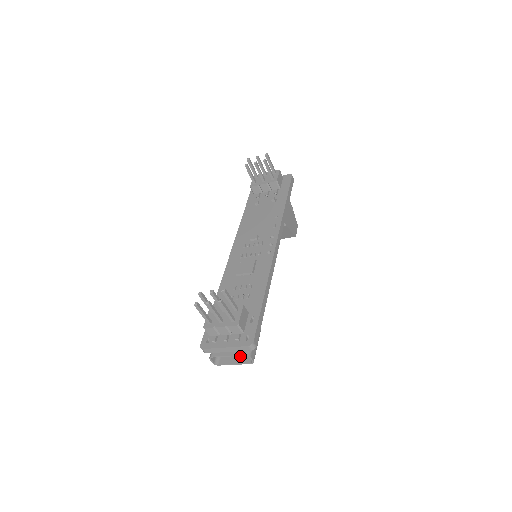
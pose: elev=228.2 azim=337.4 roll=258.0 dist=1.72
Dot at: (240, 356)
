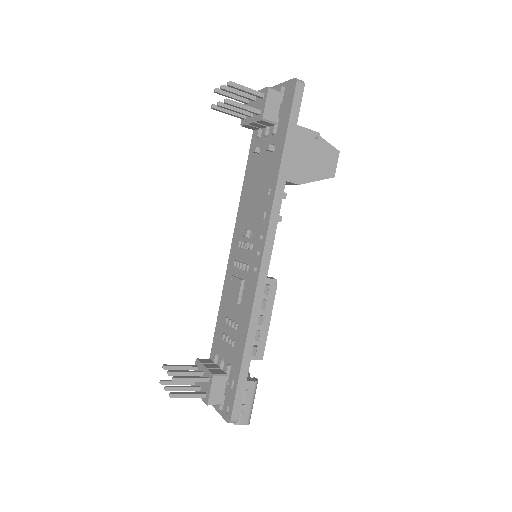
Dot at: occluded
